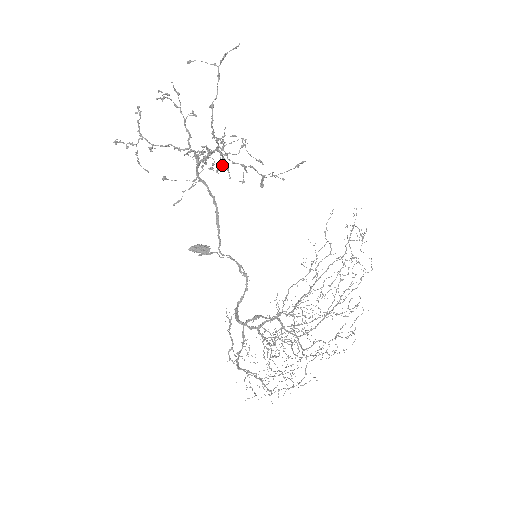
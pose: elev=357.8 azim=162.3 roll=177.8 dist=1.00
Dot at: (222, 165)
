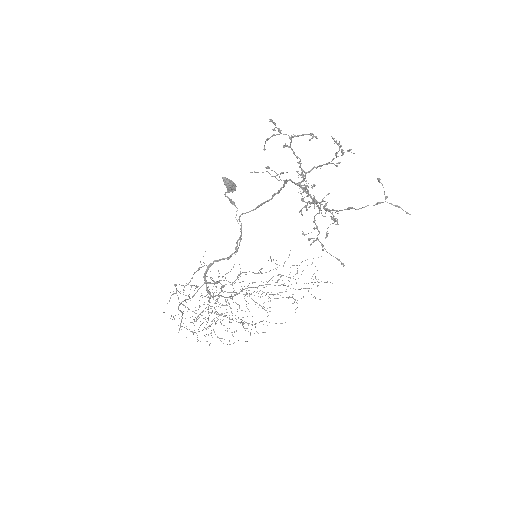
Dot at: occluded
